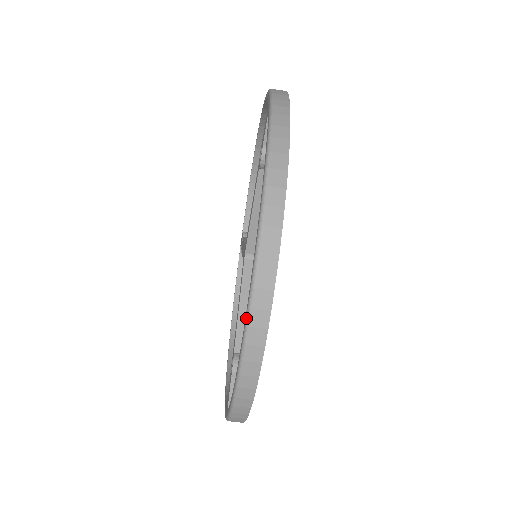
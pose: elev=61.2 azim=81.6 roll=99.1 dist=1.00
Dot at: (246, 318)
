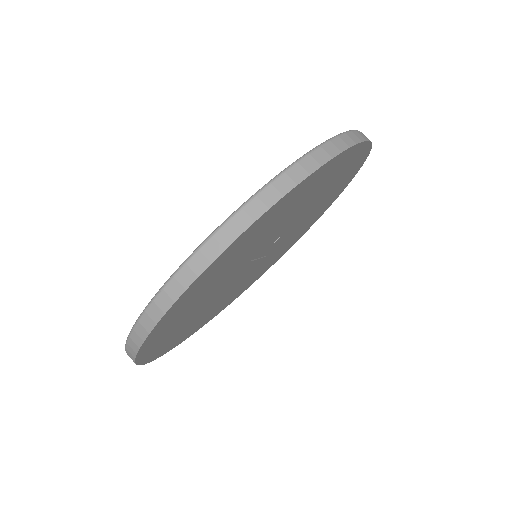
Dot at: occluded
